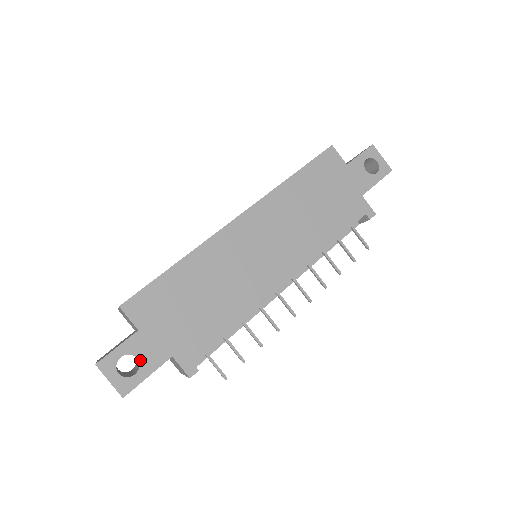
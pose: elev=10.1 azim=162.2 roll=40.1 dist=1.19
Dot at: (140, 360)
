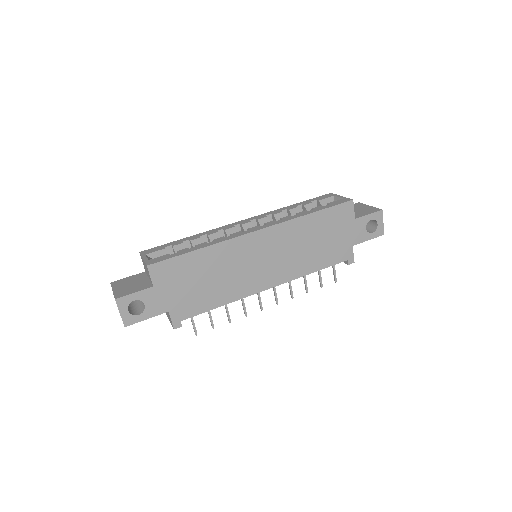
Dot at: (146, 307)
